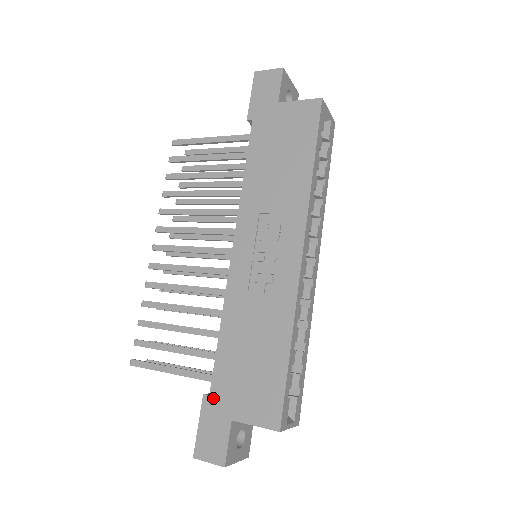
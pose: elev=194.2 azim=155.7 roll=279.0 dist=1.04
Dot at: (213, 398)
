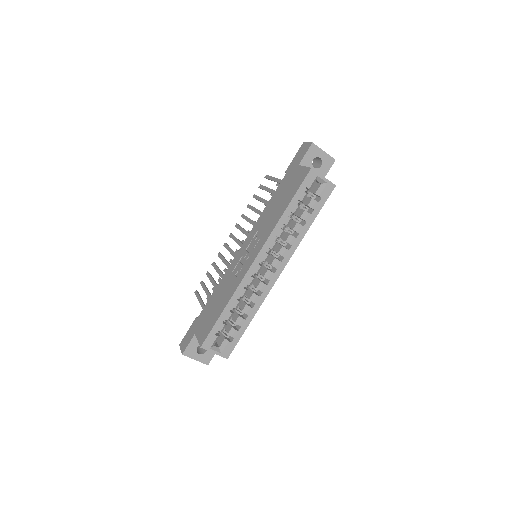
Dot at: (197, 320)
